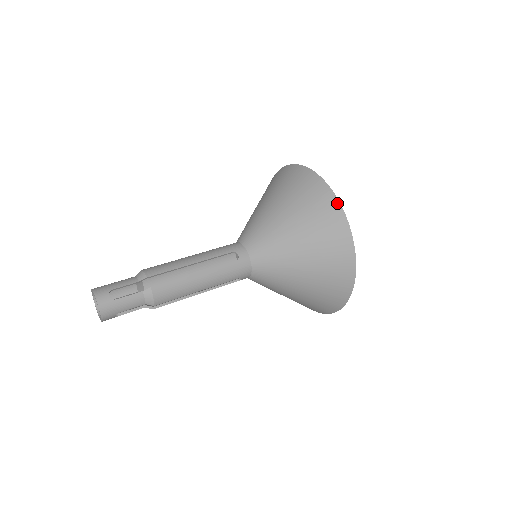
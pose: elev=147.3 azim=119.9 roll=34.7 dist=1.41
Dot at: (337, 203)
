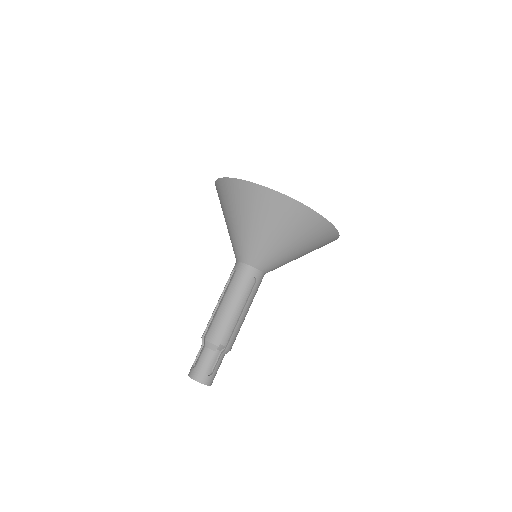
Dot at: (315, 213)
